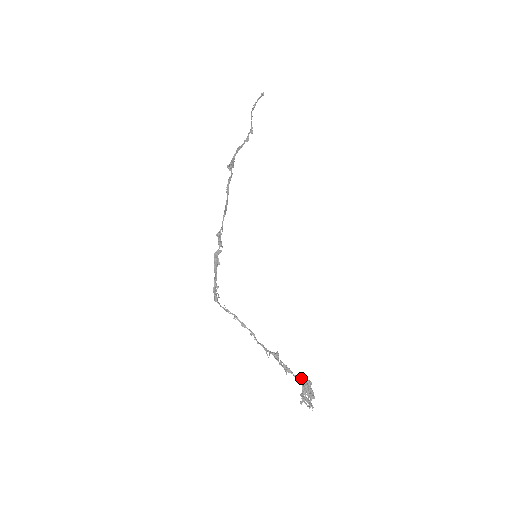
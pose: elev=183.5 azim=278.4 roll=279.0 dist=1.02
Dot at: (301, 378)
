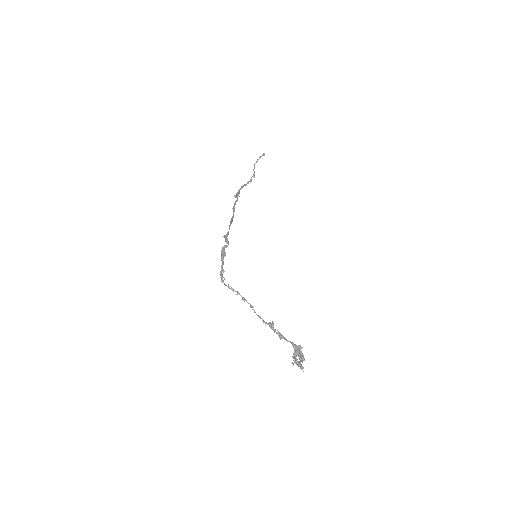
Dot at: occluded
